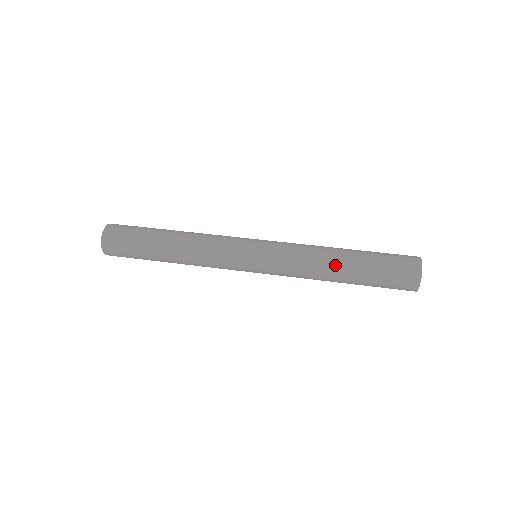
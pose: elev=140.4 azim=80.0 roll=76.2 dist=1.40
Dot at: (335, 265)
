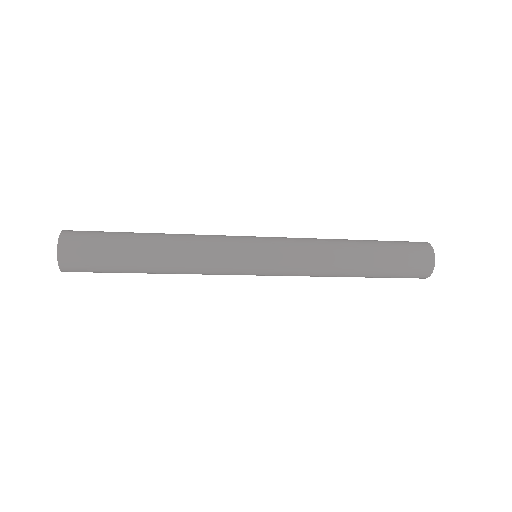
Dot at: (348, 245)
